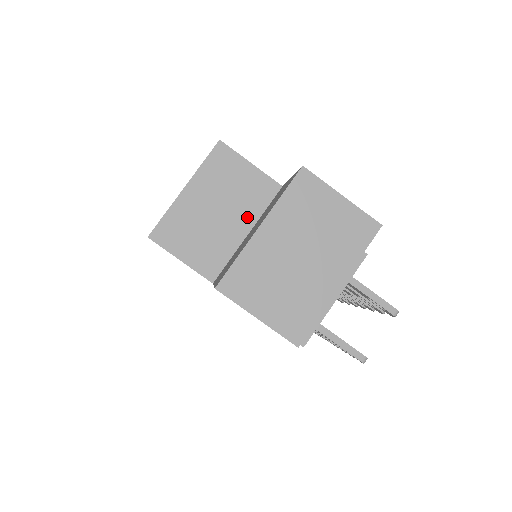
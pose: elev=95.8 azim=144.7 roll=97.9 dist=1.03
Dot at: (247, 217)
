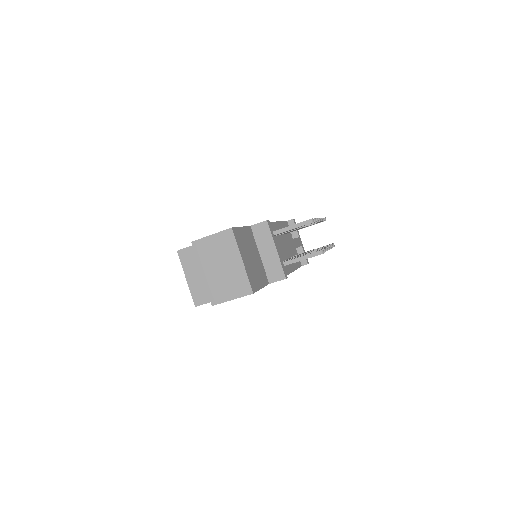
Dot at: occluded
